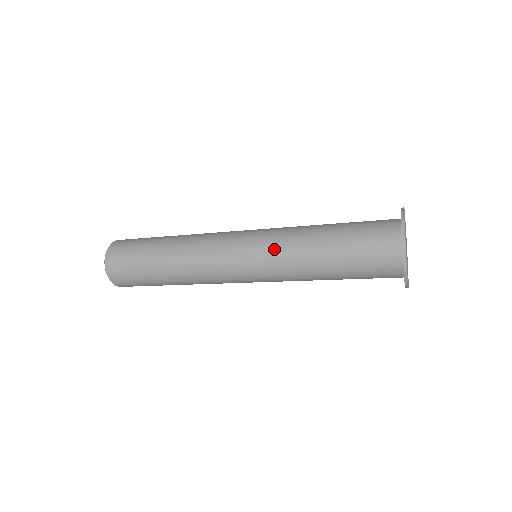
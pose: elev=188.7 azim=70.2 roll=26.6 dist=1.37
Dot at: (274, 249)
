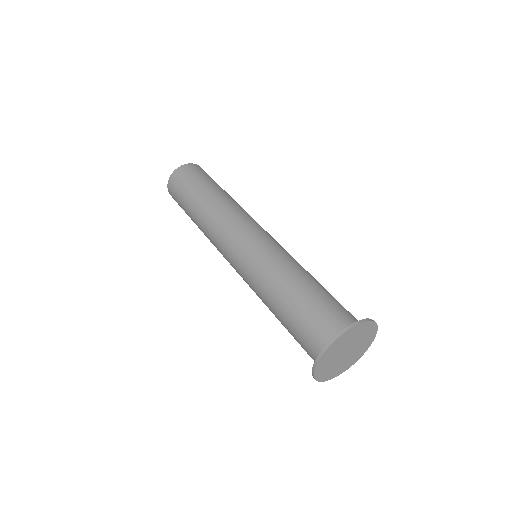
Dot at: (249, 286)
